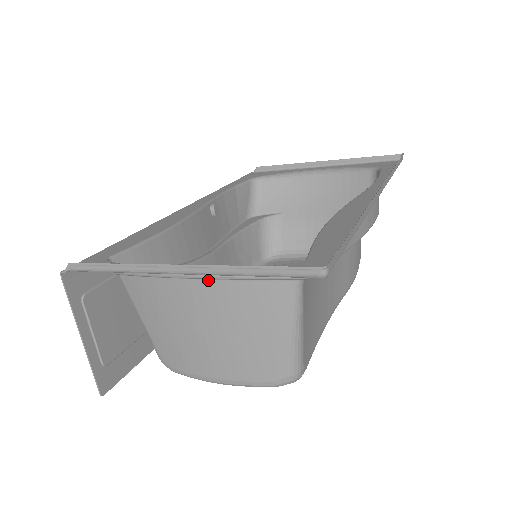
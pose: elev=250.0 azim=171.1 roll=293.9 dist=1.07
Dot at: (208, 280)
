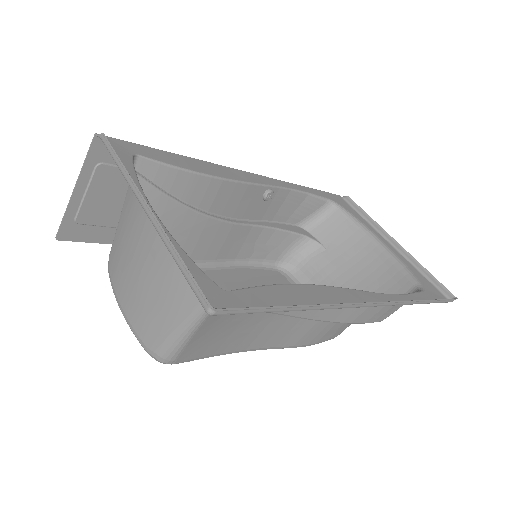
Dot at: occluded
